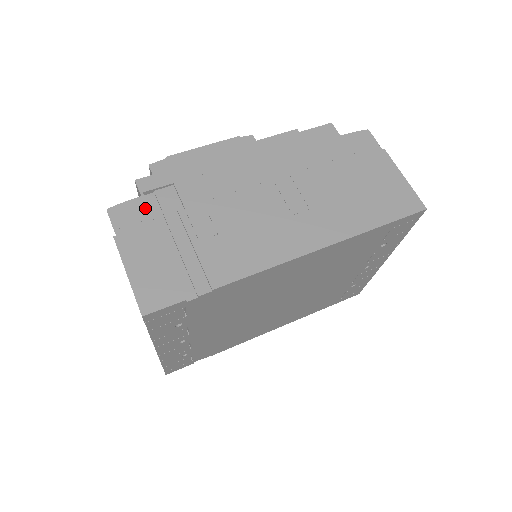
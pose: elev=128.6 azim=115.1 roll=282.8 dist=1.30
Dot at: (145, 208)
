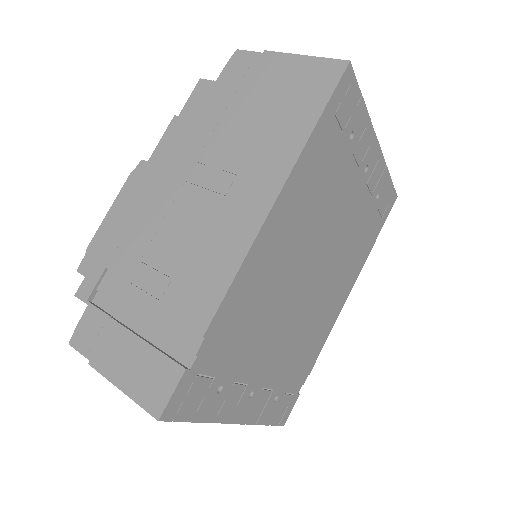
Dot at: (97, 313)
